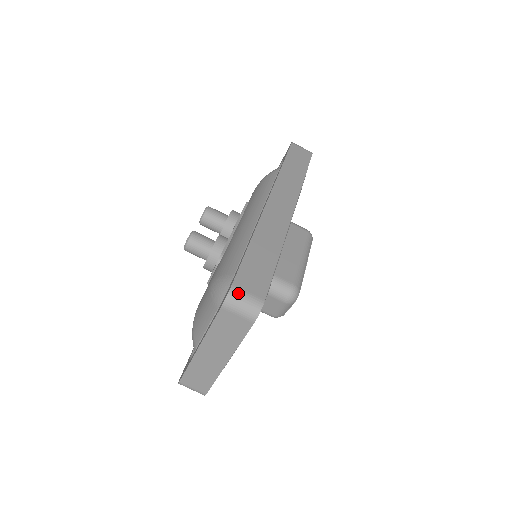
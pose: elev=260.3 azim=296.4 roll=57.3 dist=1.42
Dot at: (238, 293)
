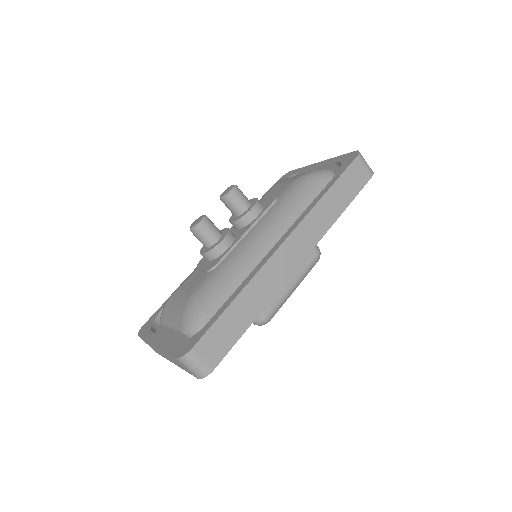
Dot at: (194, 357)
